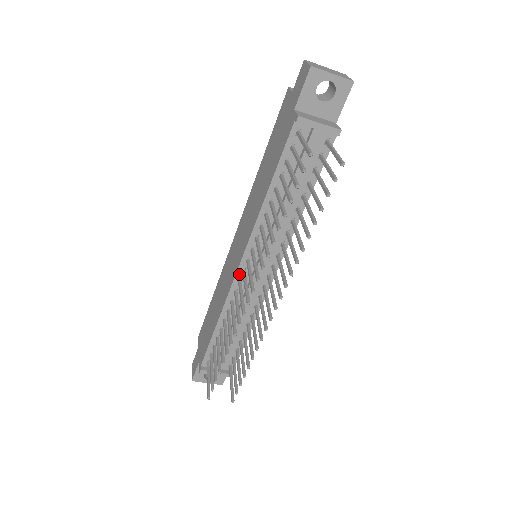
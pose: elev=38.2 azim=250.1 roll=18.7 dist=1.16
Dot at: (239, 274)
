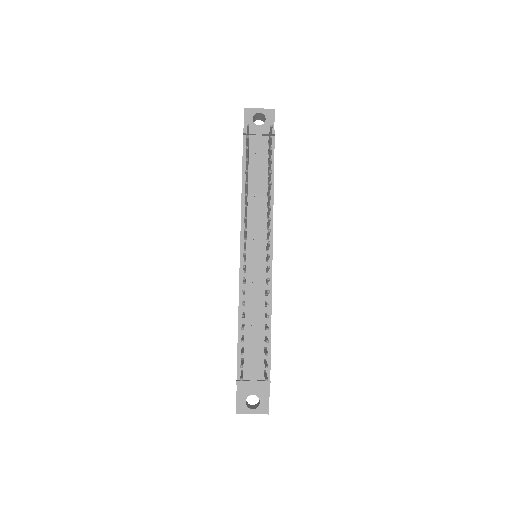
Dot at: (242, 263)
